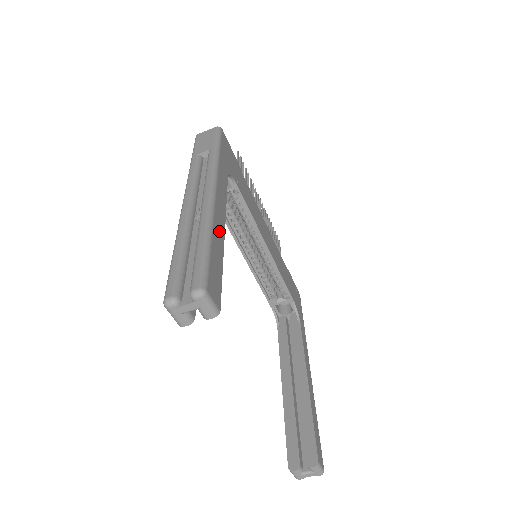
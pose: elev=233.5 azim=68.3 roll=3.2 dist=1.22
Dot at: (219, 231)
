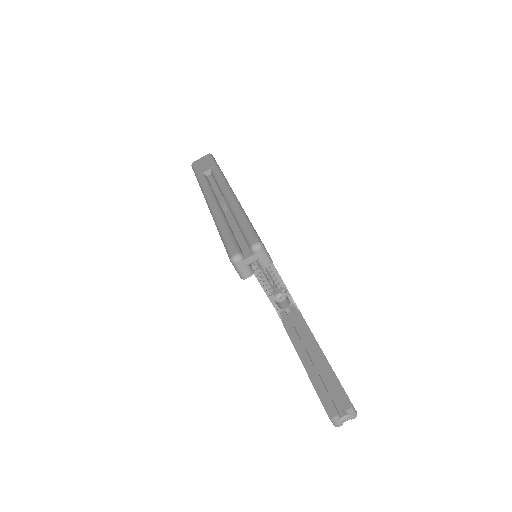
Dot at: occluded
